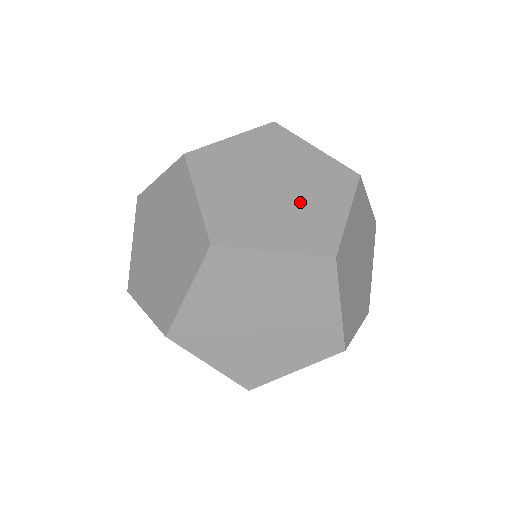
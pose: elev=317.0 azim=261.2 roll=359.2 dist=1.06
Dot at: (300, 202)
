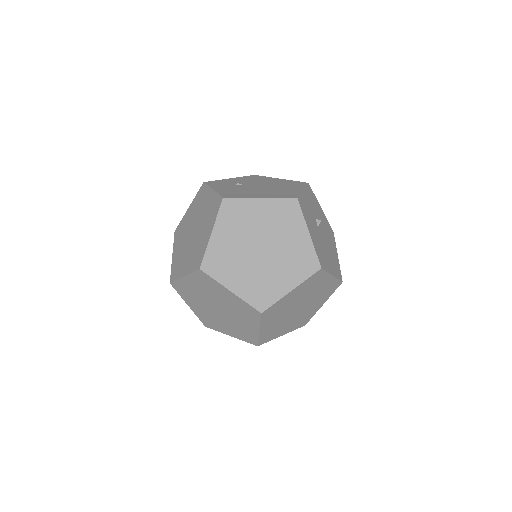
Dot at: (268, 268)
